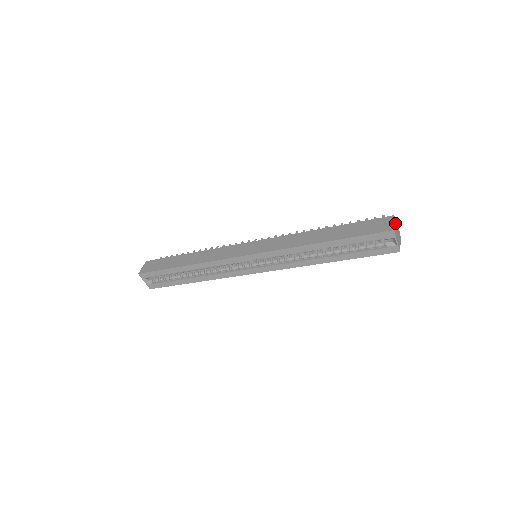
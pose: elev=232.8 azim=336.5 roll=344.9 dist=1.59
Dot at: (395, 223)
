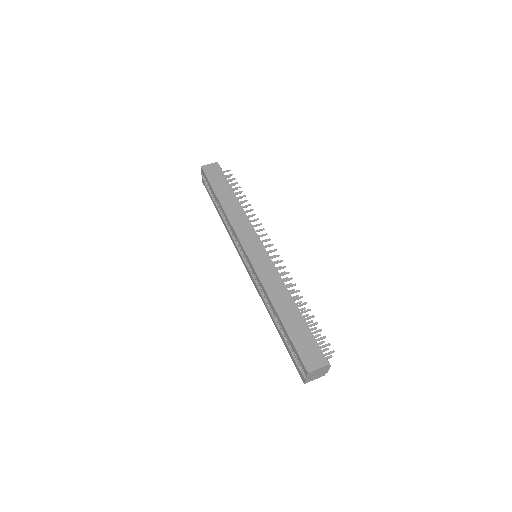
Dot at: (323, 368)
